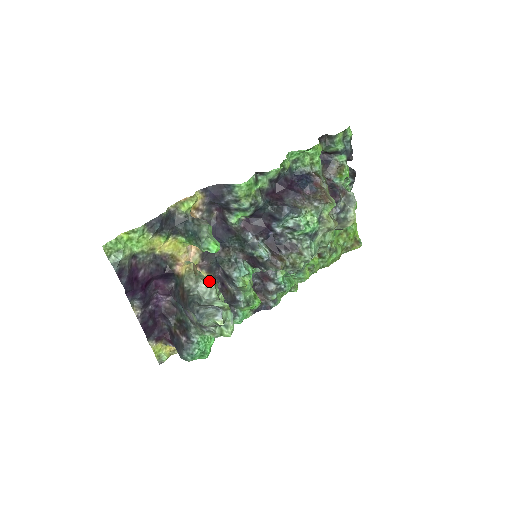
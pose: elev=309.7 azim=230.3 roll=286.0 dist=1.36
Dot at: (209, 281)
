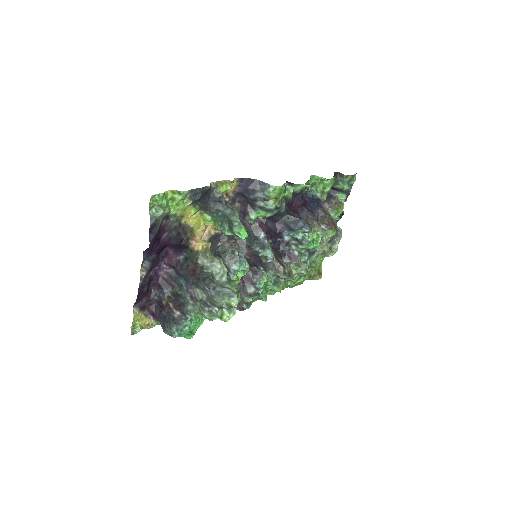
Dot at: (223, 264)
